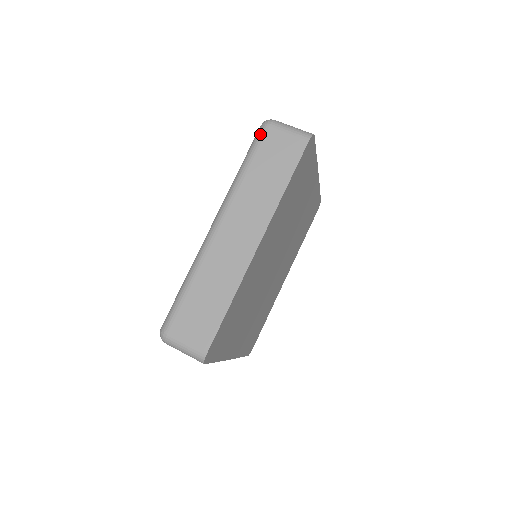
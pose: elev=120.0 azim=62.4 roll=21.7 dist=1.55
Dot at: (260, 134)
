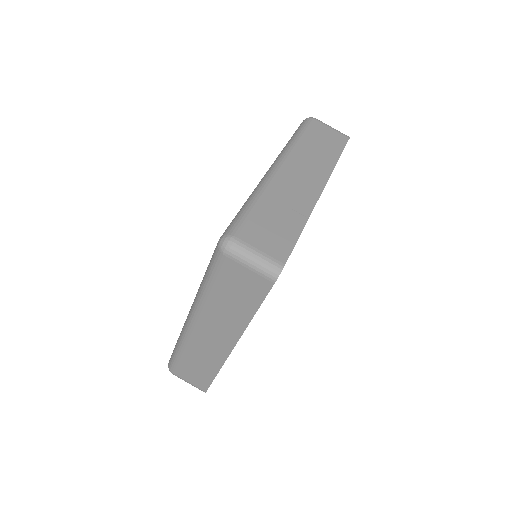
Dot at: (217, 260)
